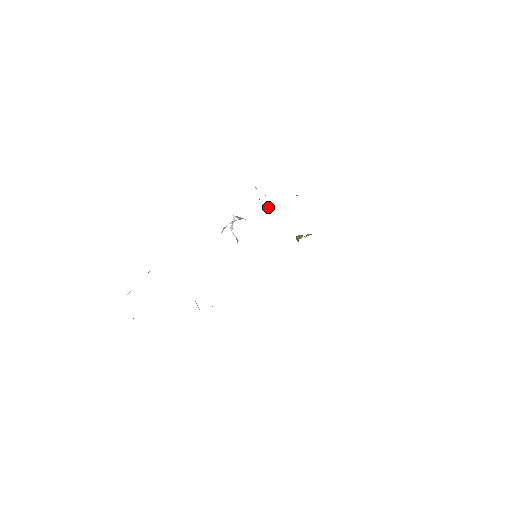
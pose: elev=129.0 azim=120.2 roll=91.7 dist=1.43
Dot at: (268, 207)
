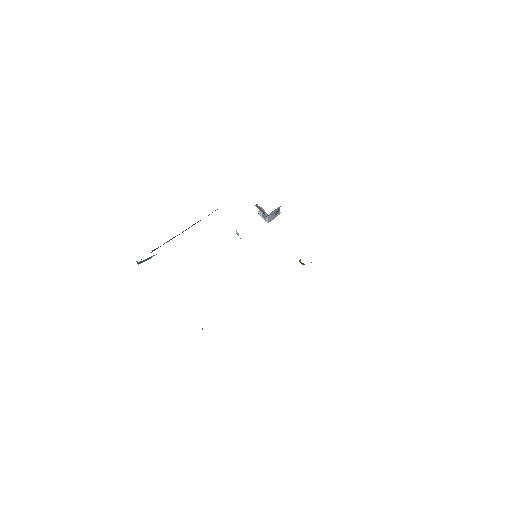
Dot at: occluded
